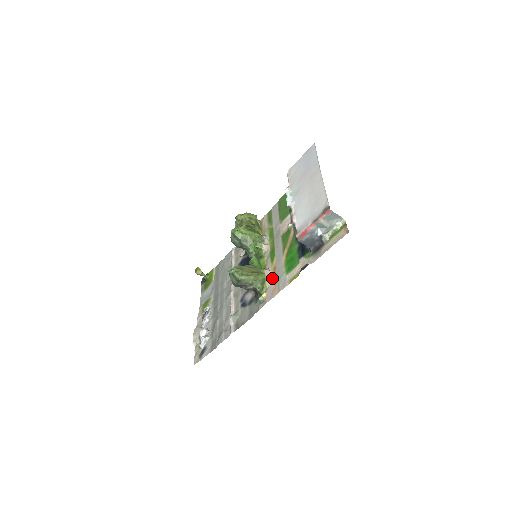
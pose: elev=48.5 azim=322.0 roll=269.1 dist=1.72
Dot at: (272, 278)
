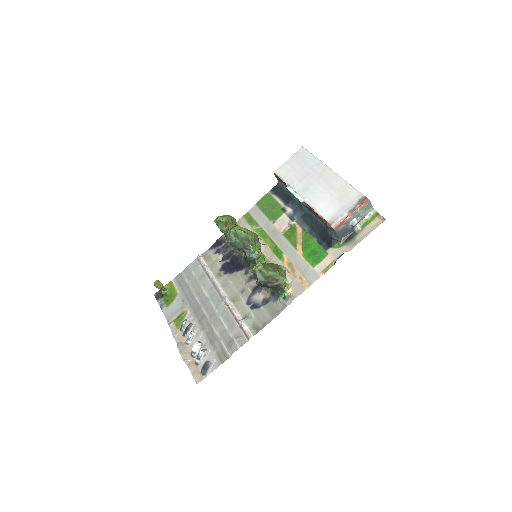
Dot at: (292, 273)
